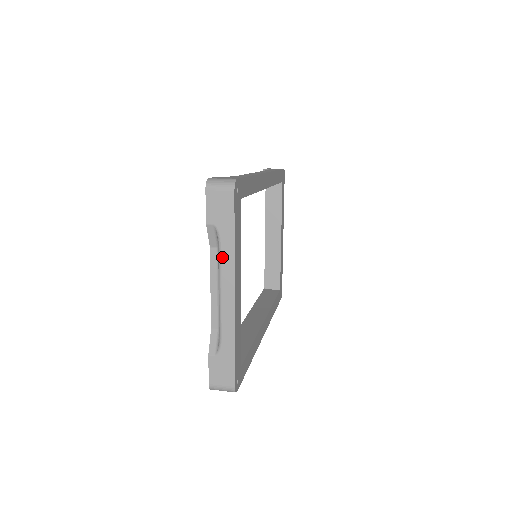
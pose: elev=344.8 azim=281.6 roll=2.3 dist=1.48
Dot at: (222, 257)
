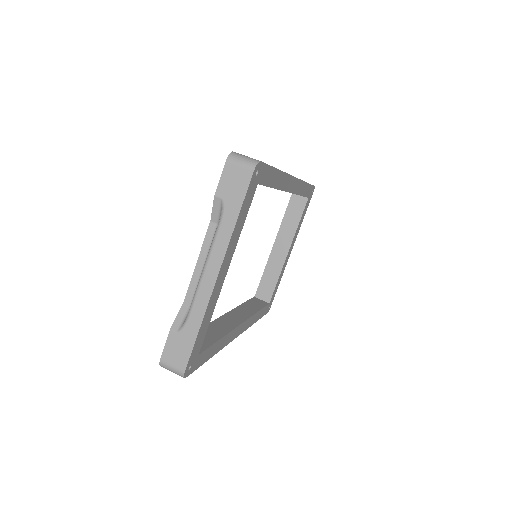
Dot at: (218, 234)
